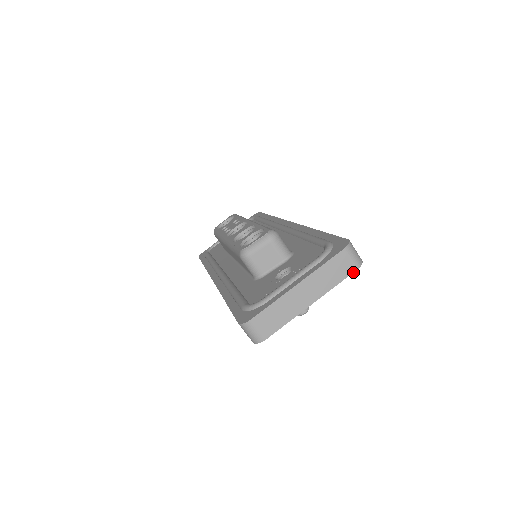
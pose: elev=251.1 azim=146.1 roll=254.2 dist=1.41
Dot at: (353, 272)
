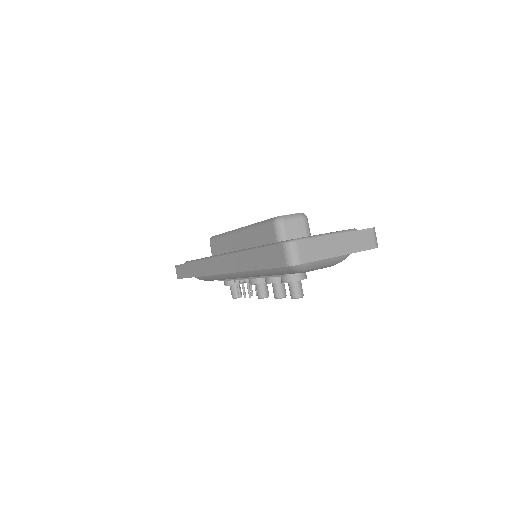
Dot at: occluded
